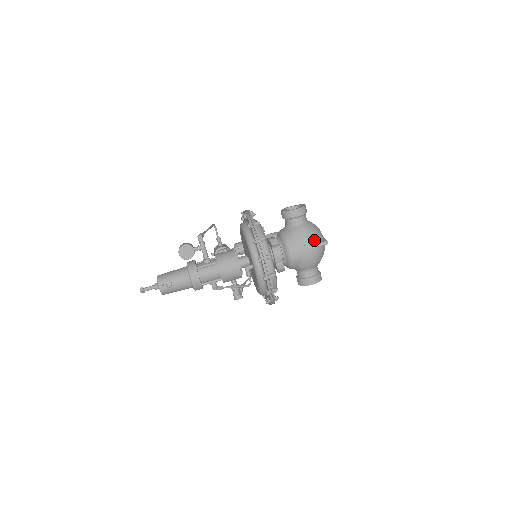
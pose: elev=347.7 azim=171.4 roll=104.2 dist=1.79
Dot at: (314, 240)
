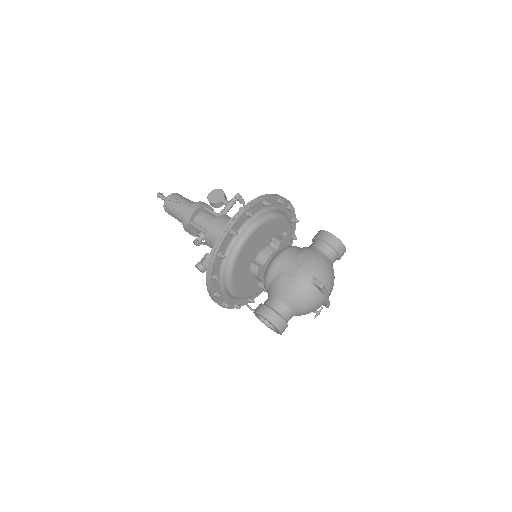
Dot at: (312, 268)
